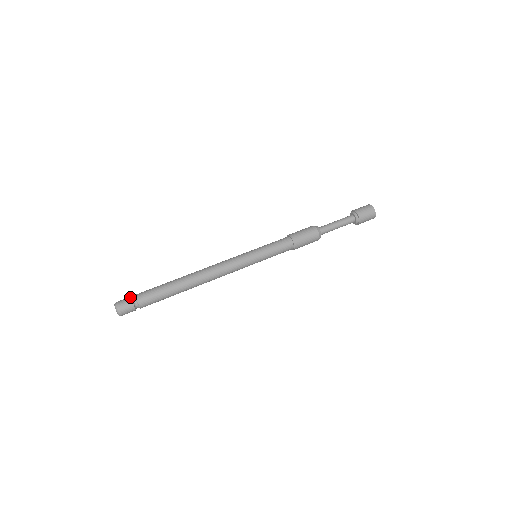
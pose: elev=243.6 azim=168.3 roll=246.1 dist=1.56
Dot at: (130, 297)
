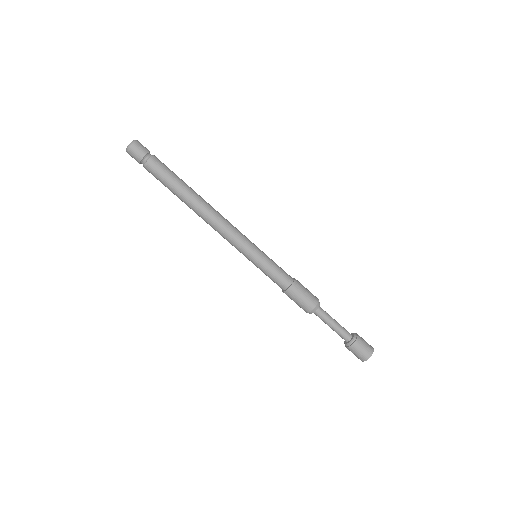
Dot at: (148, 152)
